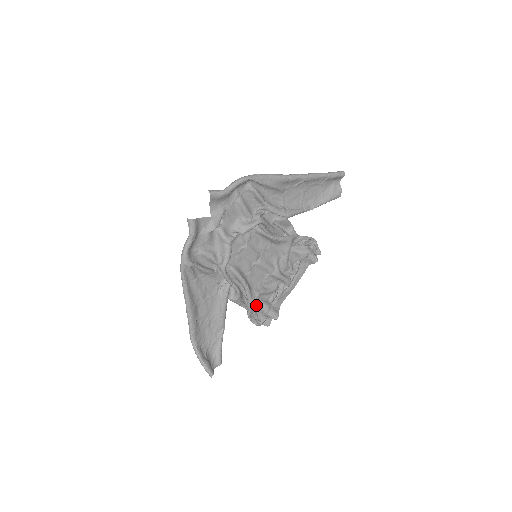
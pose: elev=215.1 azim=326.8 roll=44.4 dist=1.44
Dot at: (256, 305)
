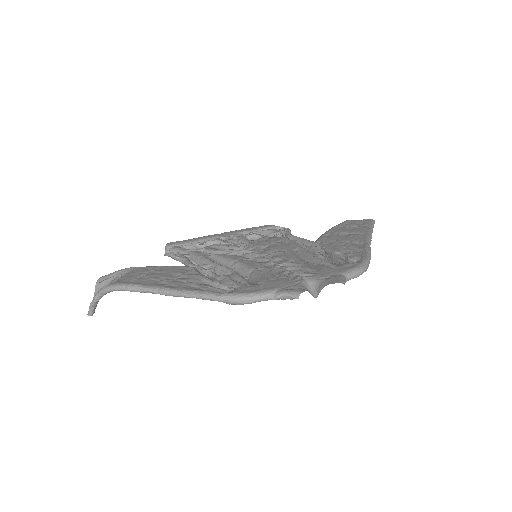
Dot at: (189, 251)
